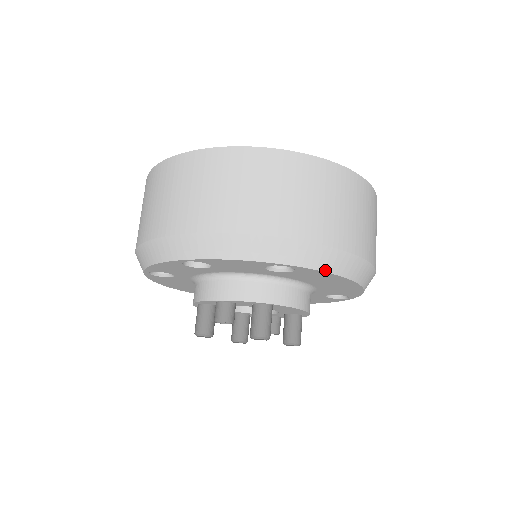
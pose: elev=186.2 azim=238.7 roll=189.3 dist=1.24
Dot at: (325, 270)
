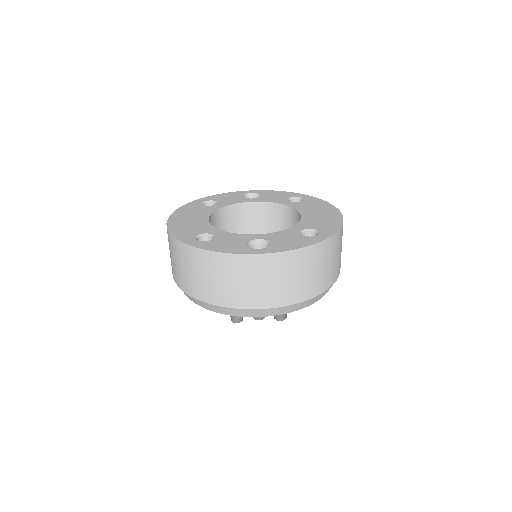
Dot at: occluded
